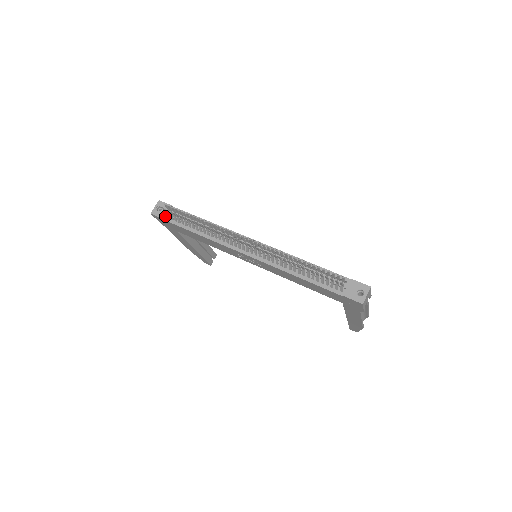
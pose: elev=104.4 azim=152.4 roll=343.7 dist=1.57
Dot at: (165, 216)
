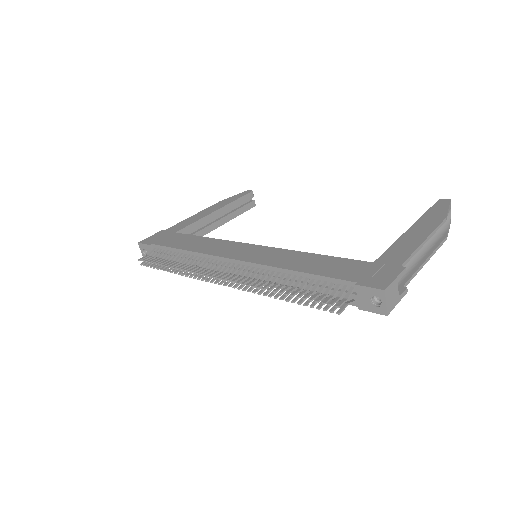
Dot at: occluded
